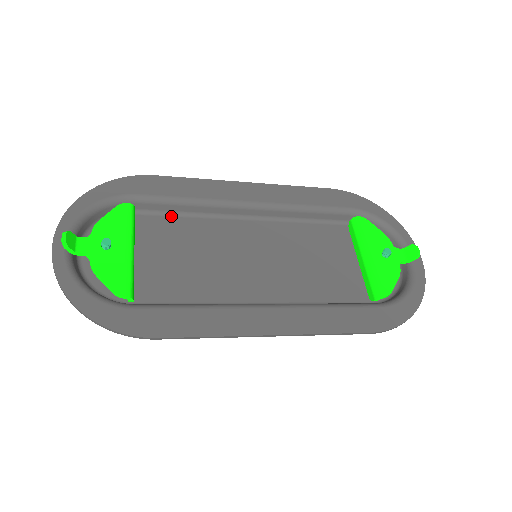
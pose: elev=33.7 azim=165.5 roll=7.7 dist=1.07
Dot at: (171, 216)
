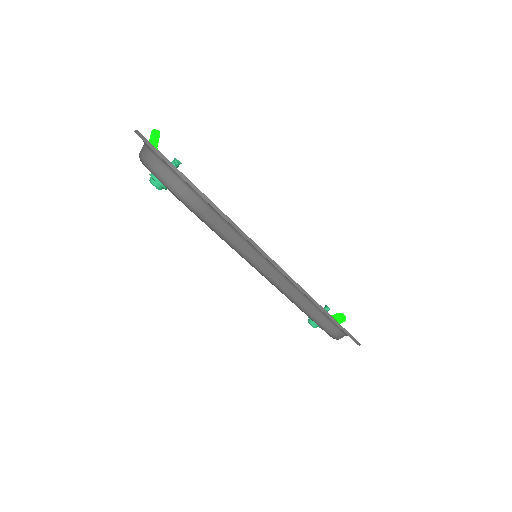
Dot at: occluded
